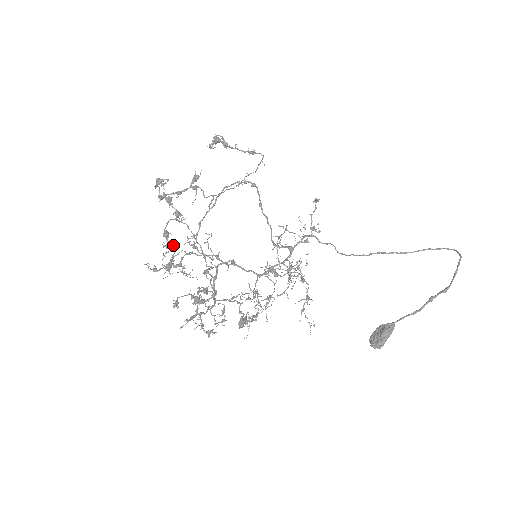
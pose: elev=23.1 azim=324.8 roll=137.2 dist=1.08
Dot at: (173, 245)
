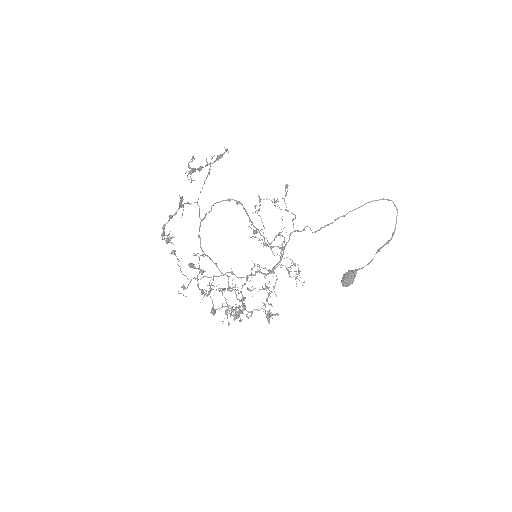
Dot at: (208, 294)
